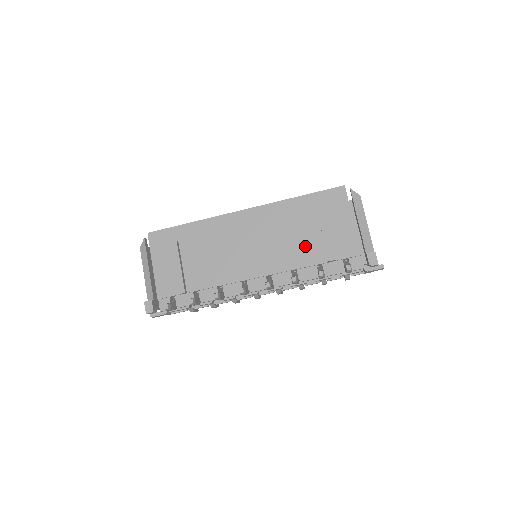
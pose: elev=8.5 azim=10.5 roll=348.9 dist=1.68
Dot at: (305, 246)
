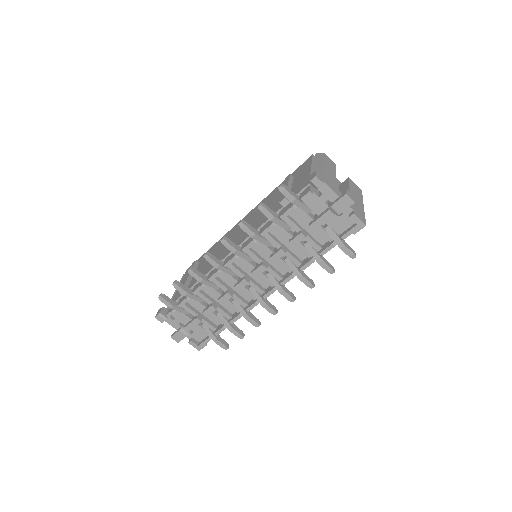
Dot at: (271, 209)
